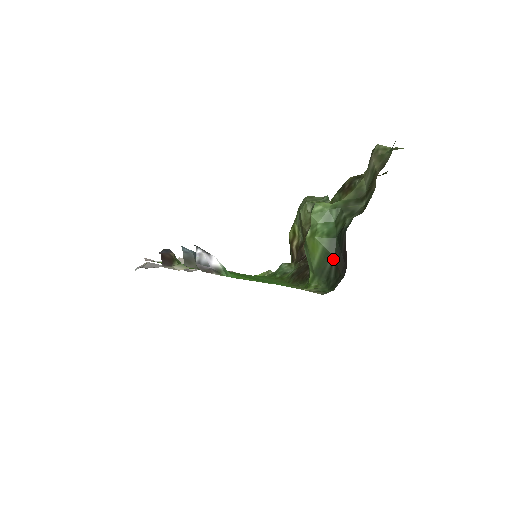
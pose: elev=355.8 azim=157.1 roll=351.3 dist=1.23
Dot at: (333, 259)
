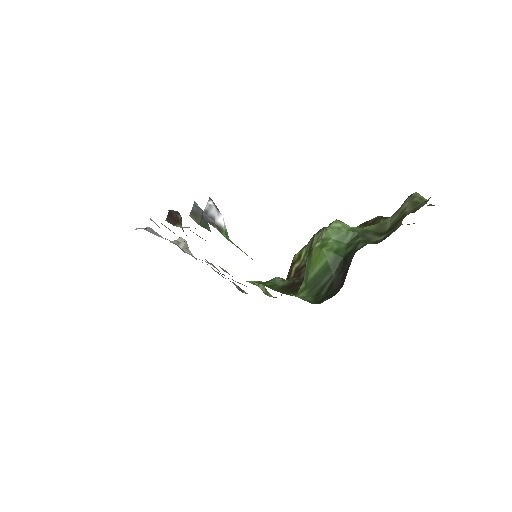
Dot at: (331, 276)
